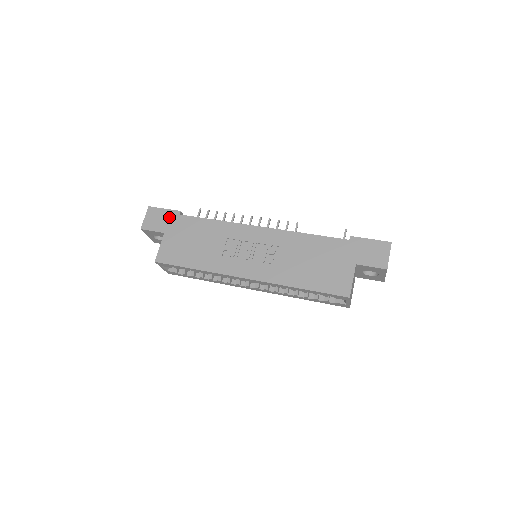
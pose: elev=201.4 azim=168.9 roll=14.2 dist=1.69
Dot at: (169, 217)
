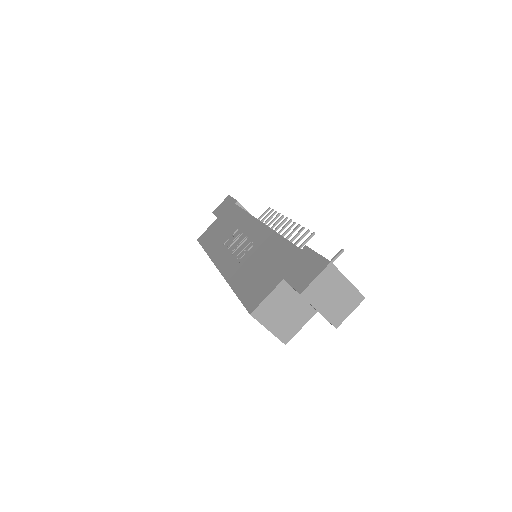
Dot at: (229, 205)
